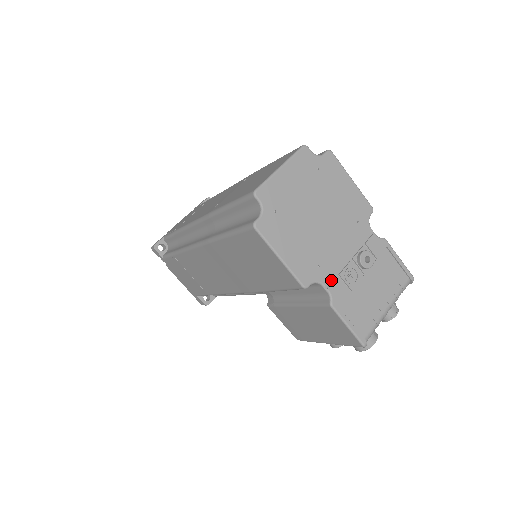
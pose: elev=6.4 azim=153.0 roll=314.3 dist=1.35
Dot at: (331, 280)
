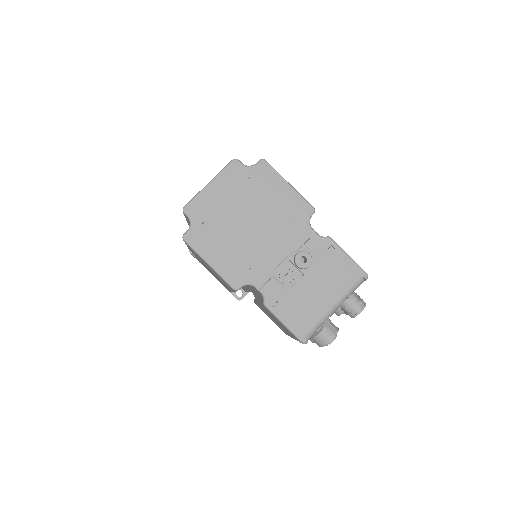
Dot at: (265, 281)
